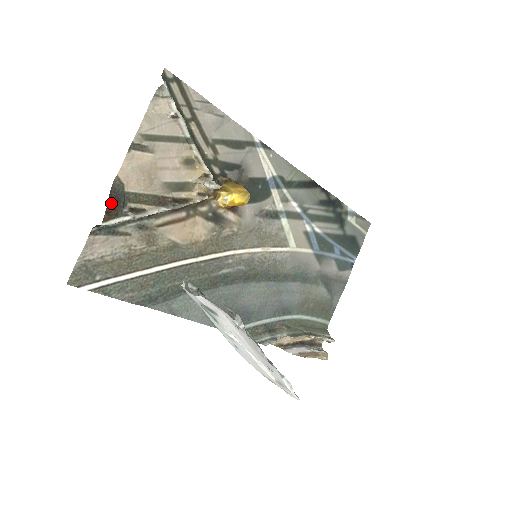
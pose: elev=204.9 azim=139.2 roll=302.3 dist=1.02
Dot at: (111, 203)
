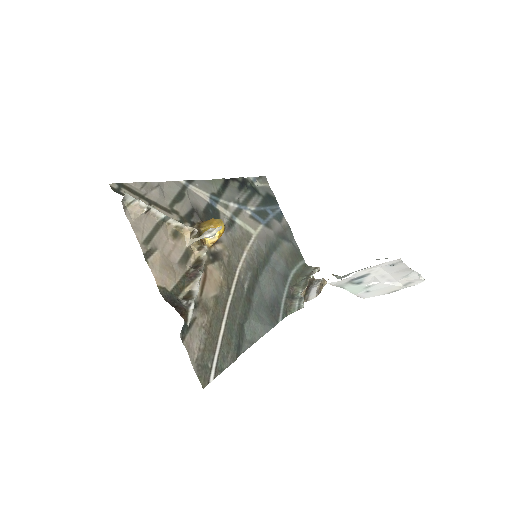
Dot at: (175, 307)
